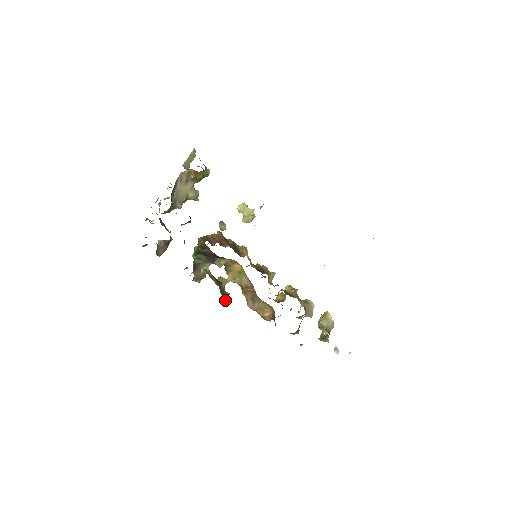
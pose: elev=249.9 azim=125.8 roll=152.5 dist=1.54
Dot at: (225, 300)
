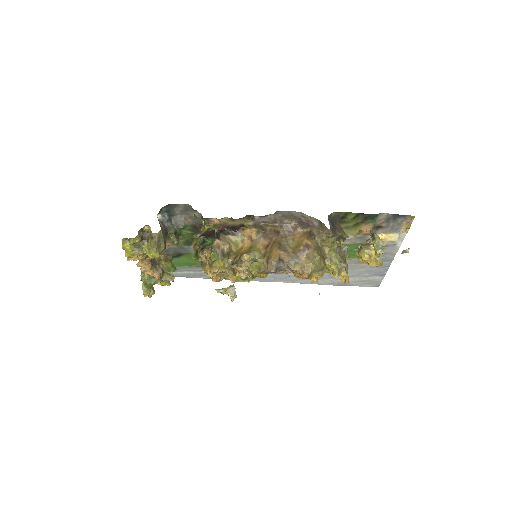
Dot at: occluded
